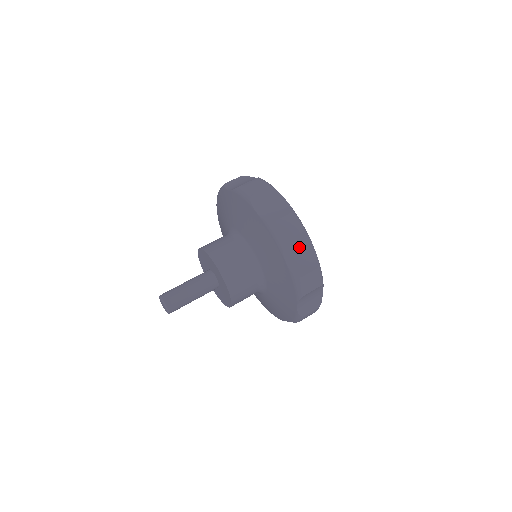
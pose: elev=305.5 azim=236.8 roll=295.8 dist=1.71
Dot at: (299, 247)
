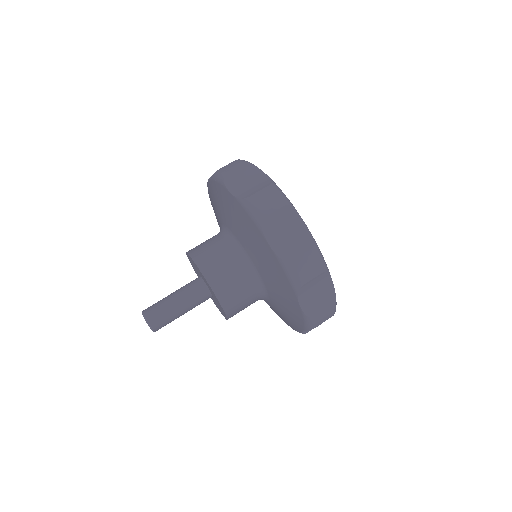
Dot at: (284, 224)
